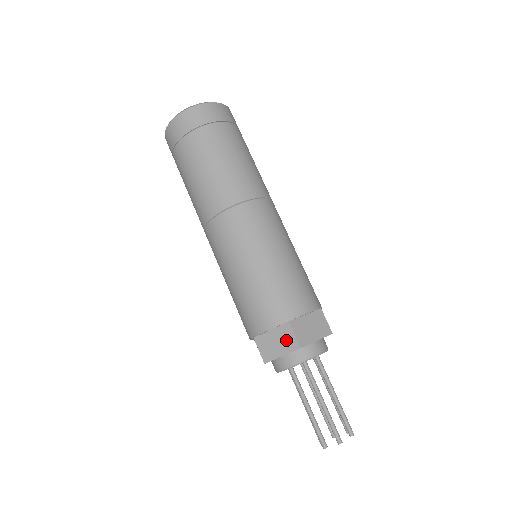
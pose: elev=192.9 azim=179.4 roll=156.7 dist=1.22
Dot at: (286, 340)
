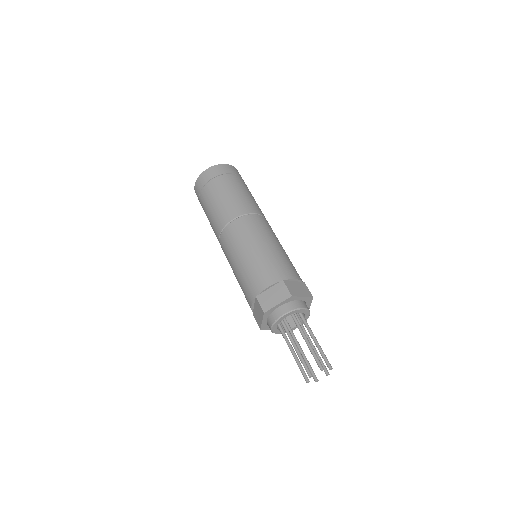
Dot at: (281, 293)
